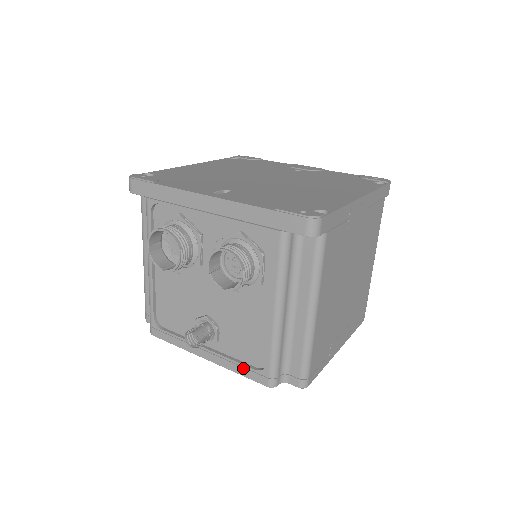
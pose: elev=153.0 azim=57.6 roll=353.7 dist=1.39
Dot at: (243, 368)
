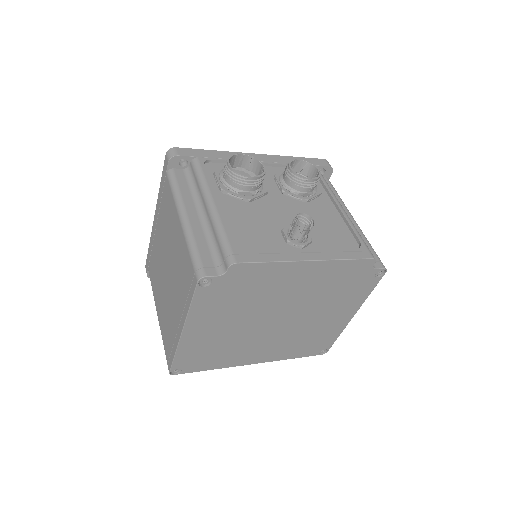
Dot at: (346, 252)
